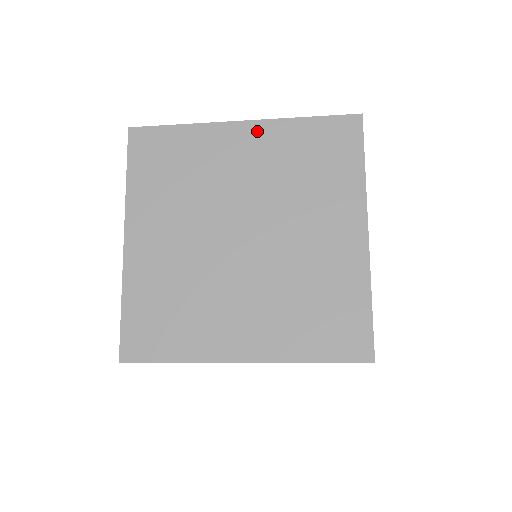
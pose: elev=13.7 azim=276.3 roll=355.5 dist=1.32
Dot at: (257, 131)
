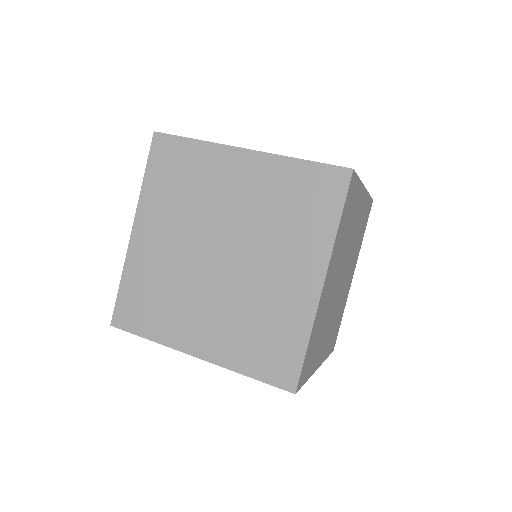
Dot at: (256, 162)
